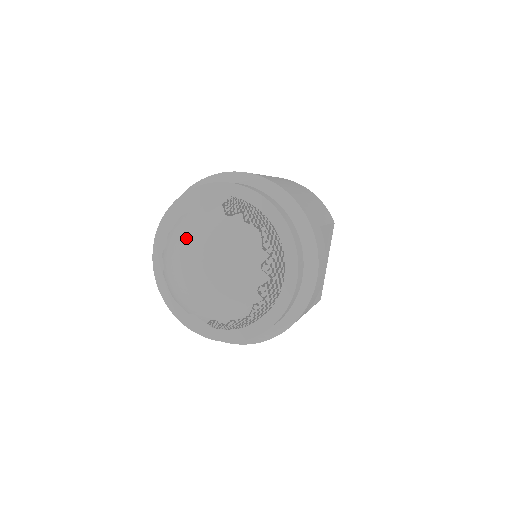
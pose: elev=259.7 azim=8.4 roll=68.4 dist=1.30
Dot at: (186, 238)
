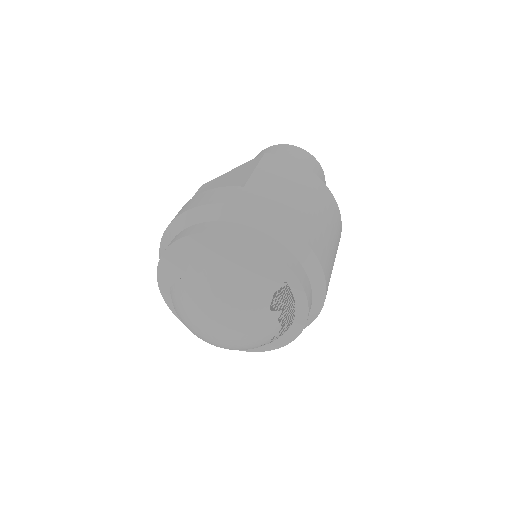
Dot at: (224, 302)
